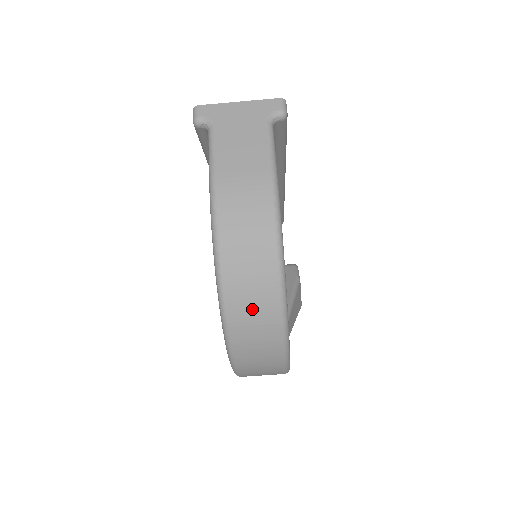
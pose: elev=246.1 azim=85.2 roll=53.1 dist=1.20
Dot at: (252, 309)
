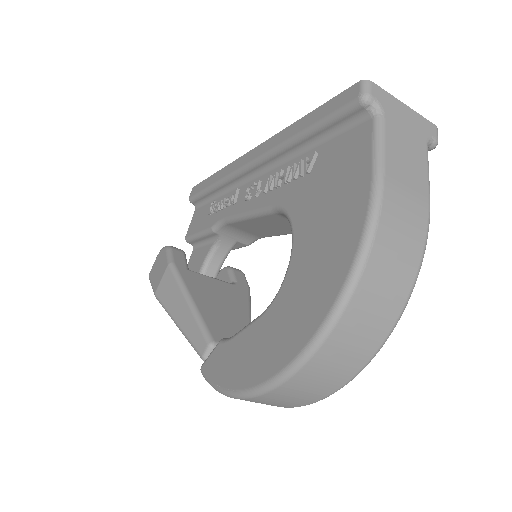
Dot at: (354, 341)
